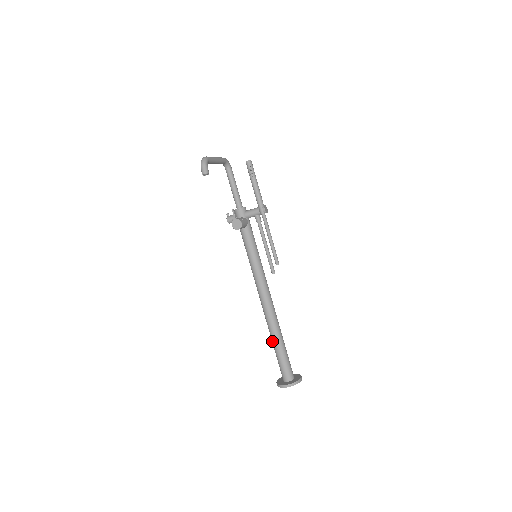
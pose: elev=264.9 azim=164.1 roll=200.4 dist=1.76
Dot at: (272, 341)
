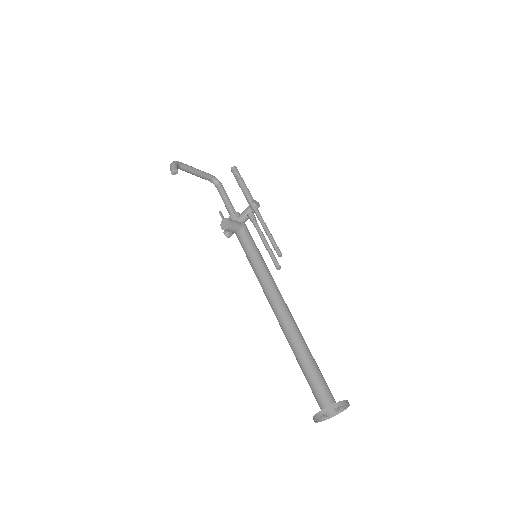
Dot at: occluded
